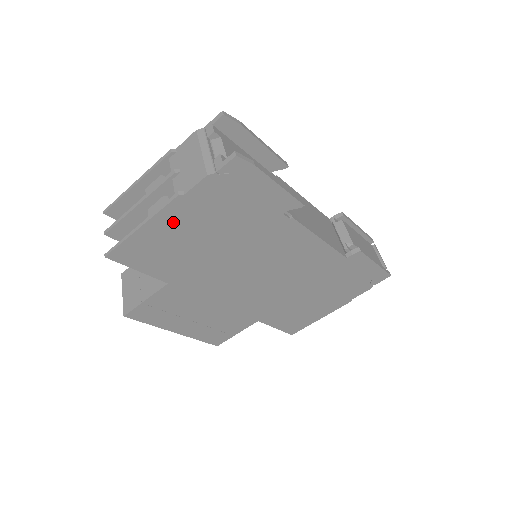
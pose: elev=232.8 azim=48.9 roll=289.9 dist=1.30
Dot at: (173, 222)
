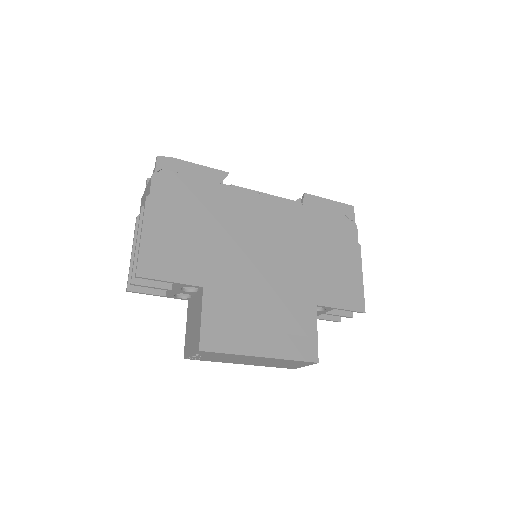
Dot at: (159, 221)
